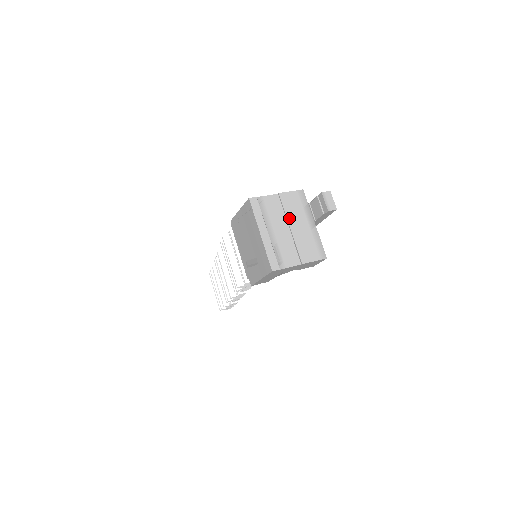
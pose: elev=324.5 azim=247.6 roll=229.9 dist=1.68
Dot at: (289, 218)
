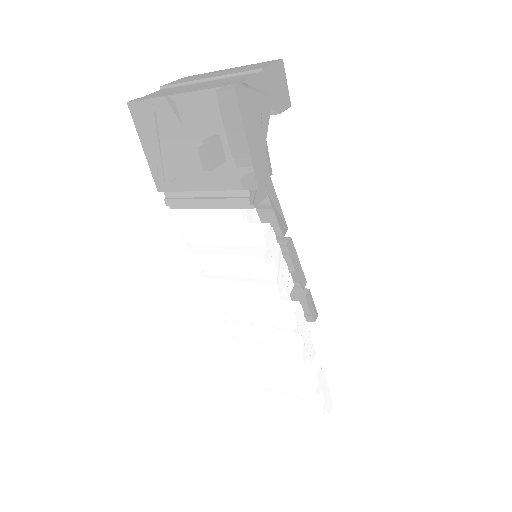
Dot at: (195, 80)
